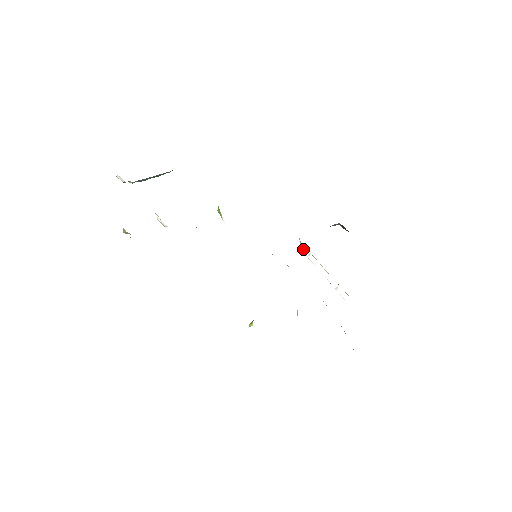
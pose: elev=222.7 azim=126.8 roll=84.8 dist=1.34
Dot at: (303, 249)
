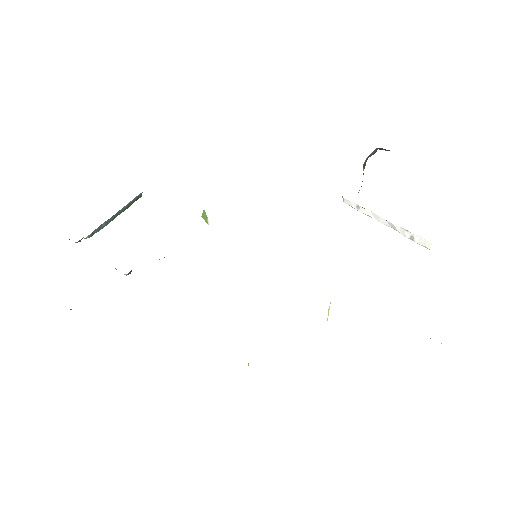
Dot at: (348, 203)
